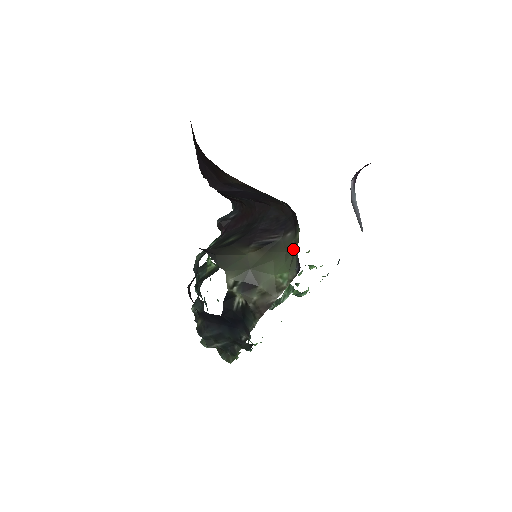
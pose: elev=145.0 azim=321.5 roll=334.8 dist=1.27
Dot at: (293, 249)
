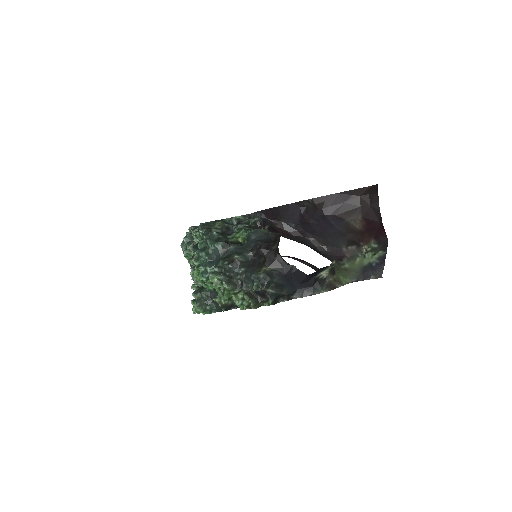
Dot at: (345, 270)
